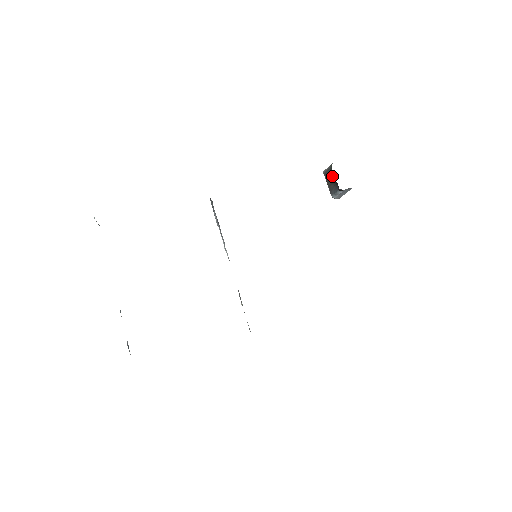
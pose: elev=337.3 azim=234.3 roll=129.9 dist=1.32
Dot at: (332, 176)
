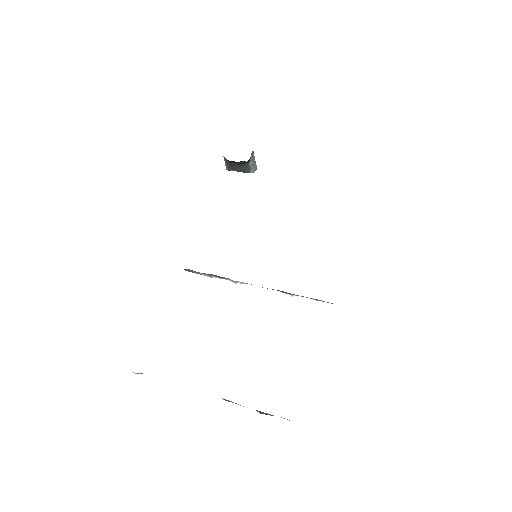
Dot at: occluded
